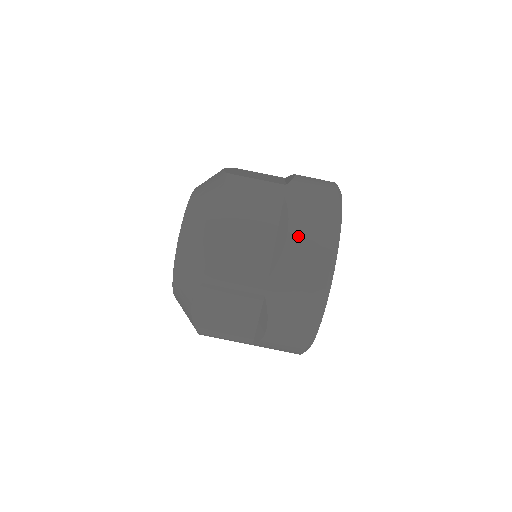
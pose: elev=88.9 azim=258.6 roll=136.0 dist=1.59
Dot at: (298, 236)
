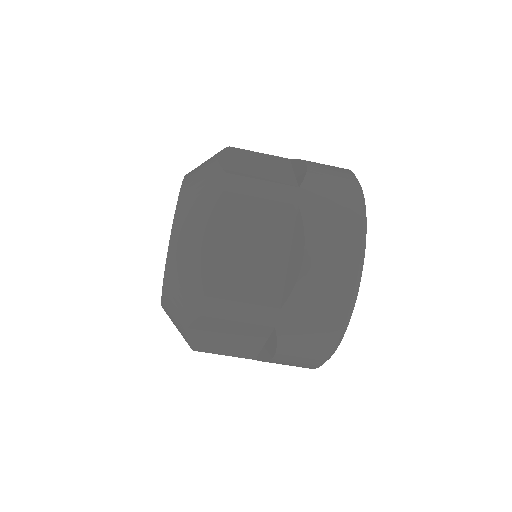
Dot at: (285, 358)
